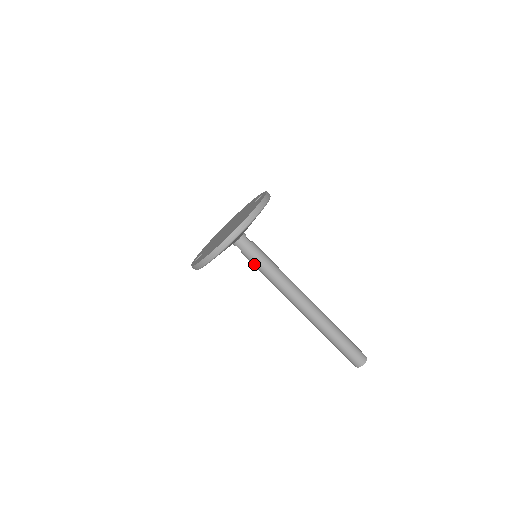
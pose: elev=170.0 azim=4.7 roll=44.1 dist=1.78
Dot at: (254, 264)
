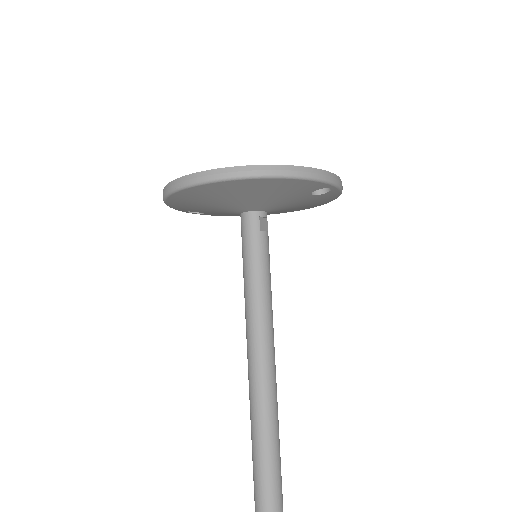
Dot at: (243, 263)
